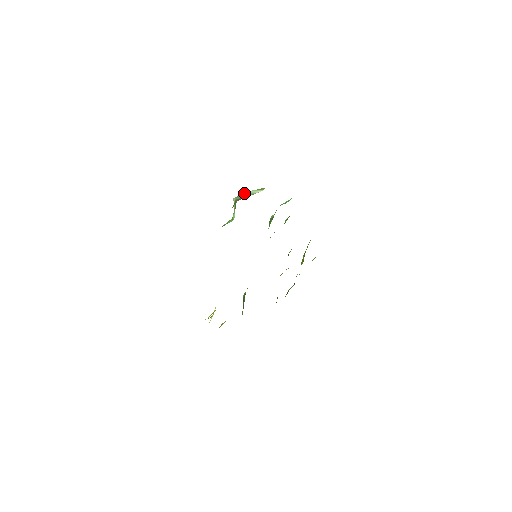
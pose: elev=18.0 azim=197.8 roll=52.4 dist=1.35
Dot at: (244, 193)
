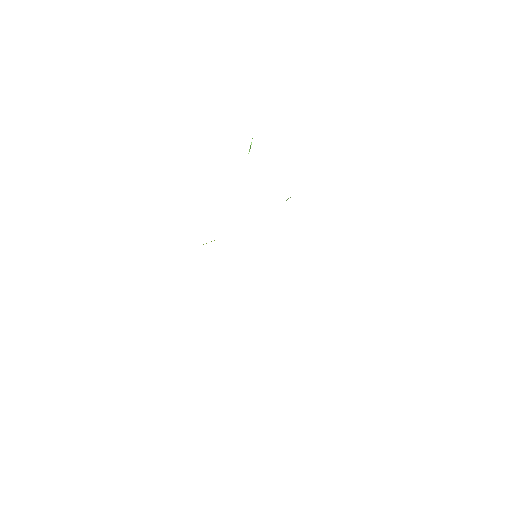
Dot at: occluded
